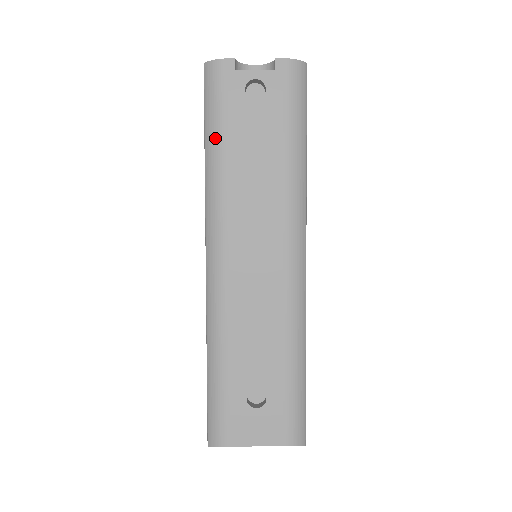
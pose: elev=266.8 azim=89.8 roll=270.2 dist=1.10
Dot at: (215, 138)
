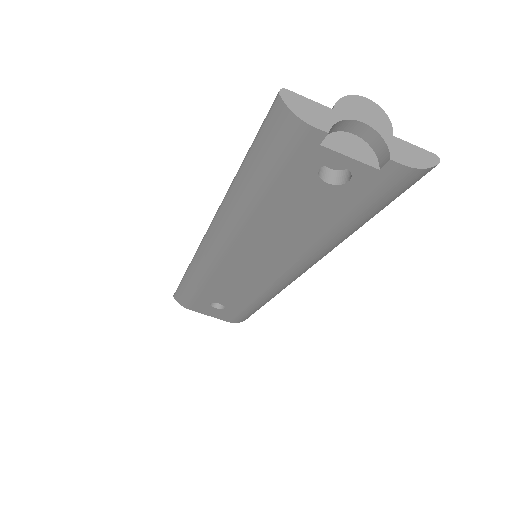
Dot at: (253, 185)
